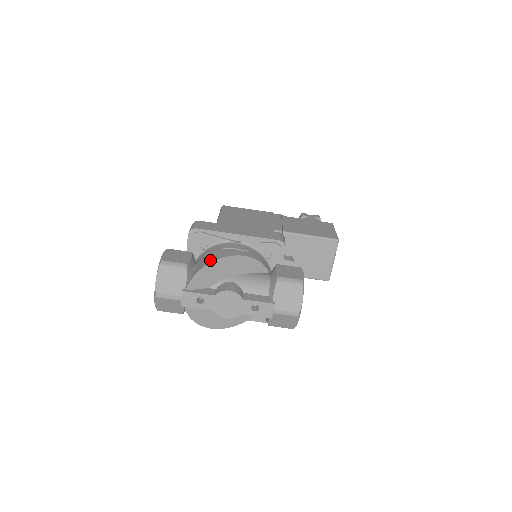
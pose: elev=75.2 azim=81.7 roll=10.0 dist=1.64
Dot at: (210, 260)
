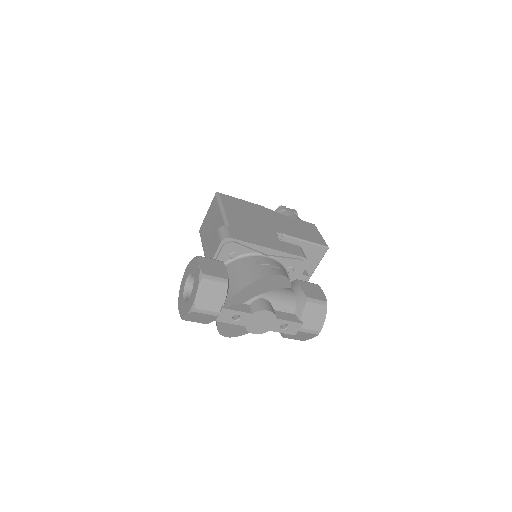
Dot at: (252, 278)
